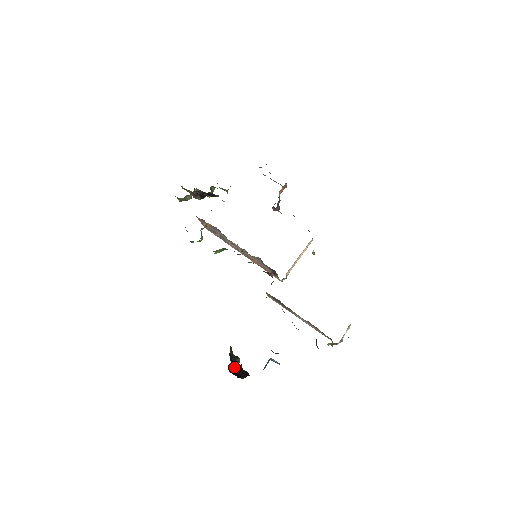
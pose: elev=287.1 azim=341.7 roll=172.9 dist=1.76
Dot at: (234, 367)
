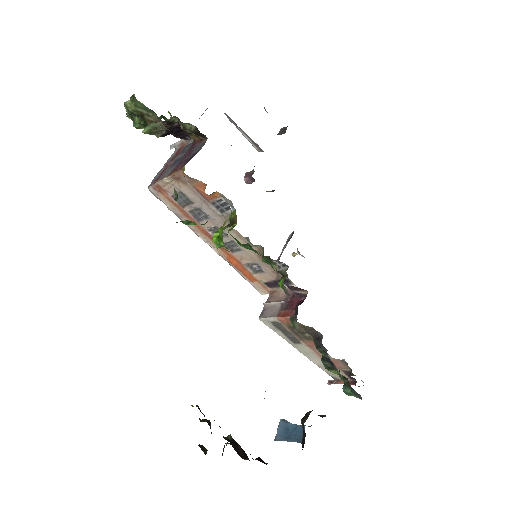
Dot at: (233, 445)
